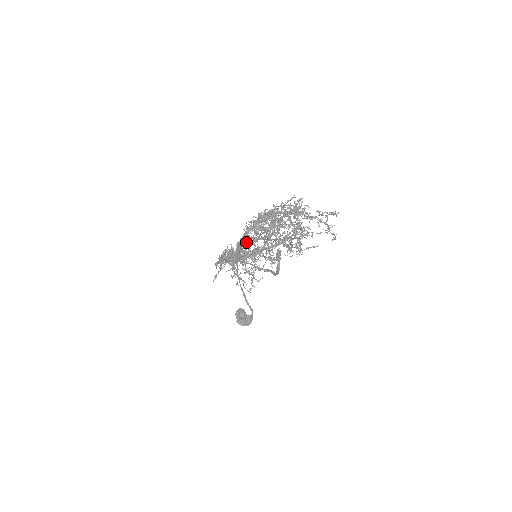
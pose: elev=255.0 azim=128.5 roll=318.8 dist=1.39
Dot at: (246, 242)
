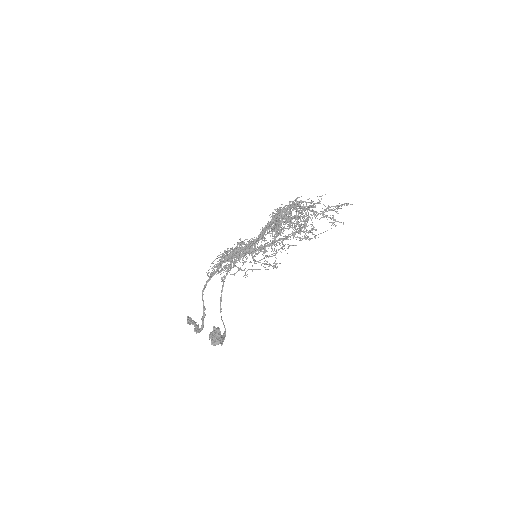
Dot at: (276, 223)
